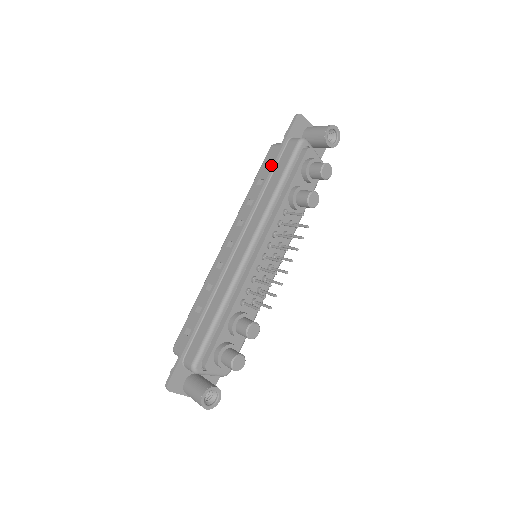
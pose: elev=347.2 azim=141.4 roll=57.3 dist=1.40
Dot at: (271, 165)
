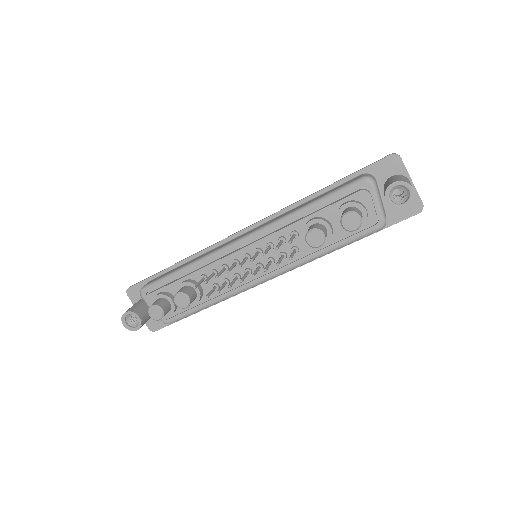
Dot at: (327, 186)
